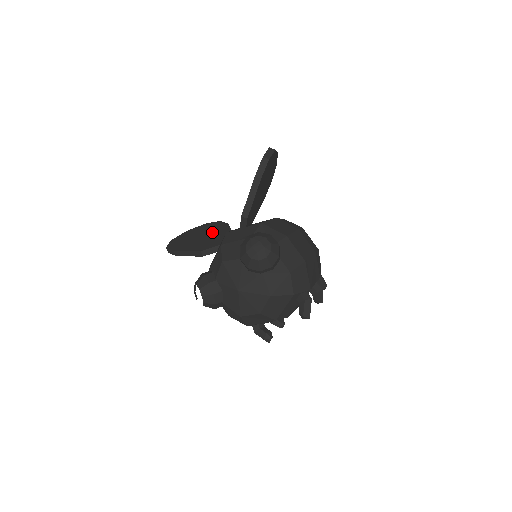
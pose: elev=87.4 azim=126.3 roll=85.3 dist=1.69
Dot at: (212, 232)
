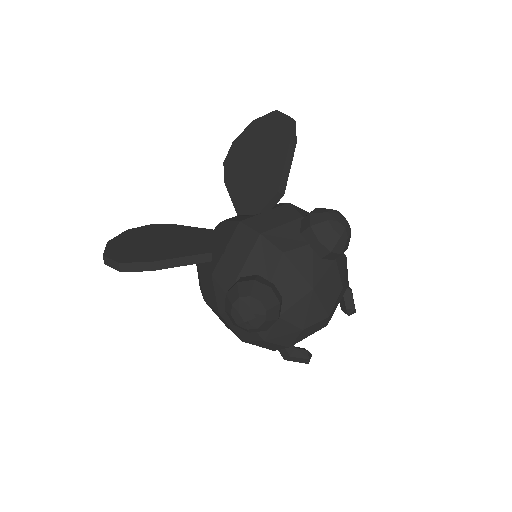
Dot at: (172, 234)
